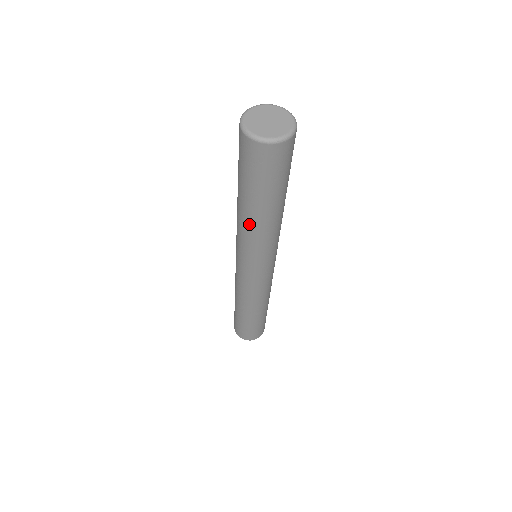
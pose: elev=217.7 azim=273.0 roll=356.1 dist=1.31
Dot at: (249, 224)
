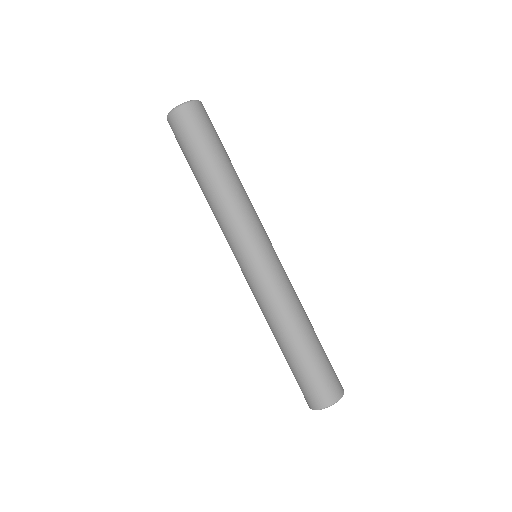
Dot at: (209, 197)
